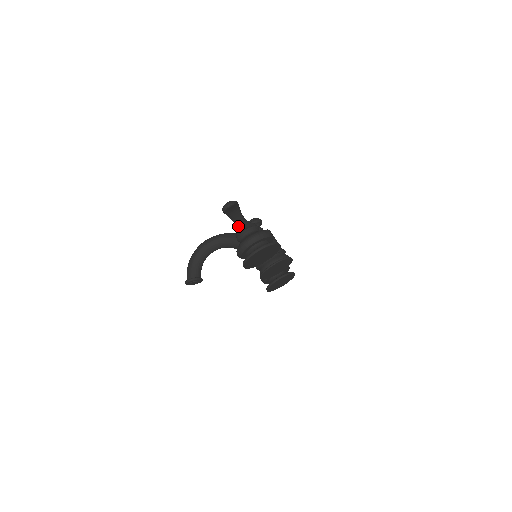
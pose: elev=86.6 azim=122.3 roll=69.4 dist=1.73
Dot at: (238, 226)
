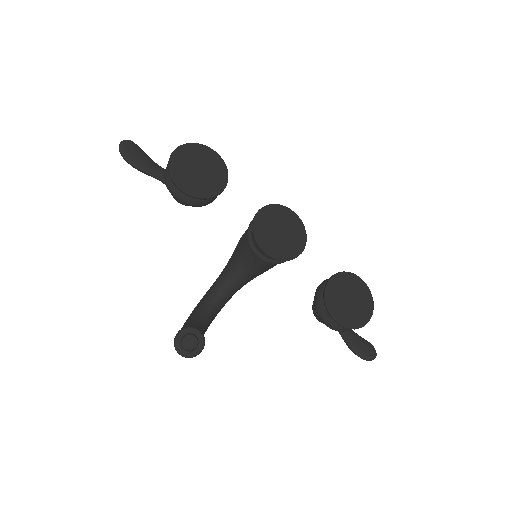
Dot at: (163, 179)
